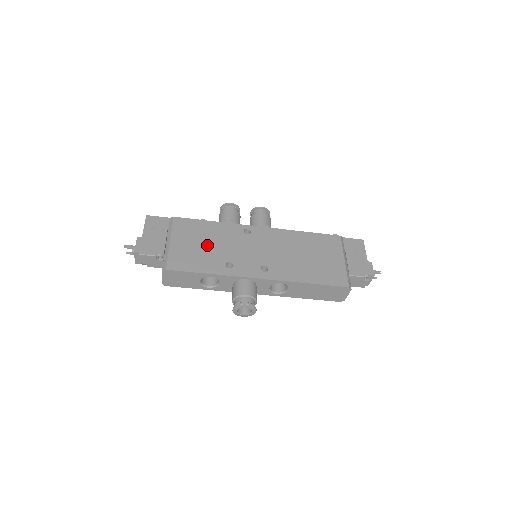
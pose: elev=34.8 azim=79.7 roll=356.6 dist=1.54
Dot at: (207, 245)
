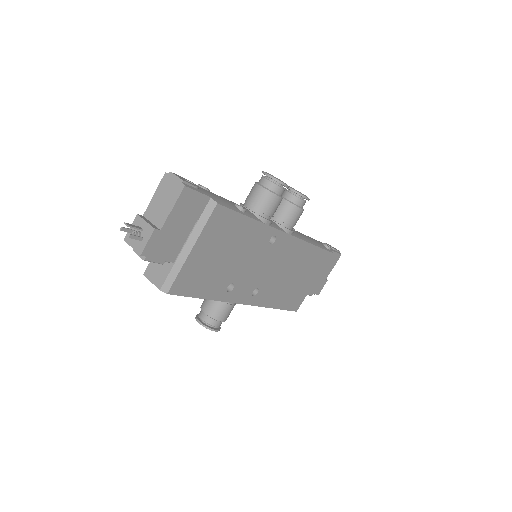
Dot at: (227, 258)
